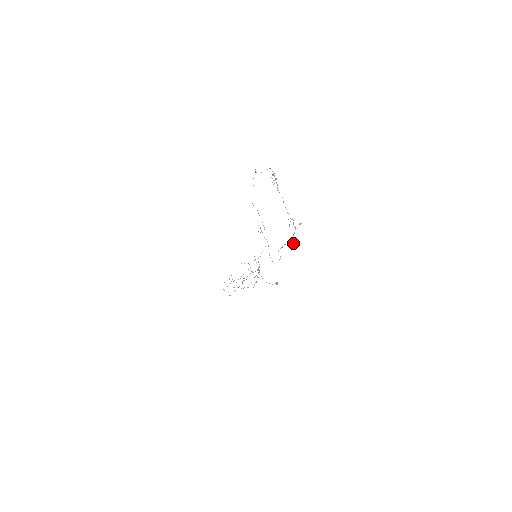
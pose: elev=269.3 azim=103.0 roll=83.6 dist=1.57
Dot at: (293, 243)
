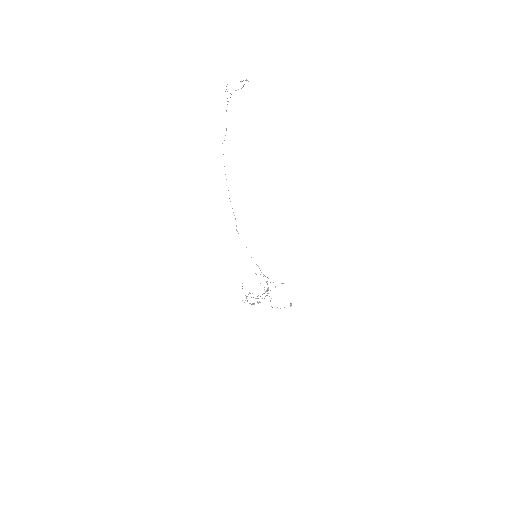
Dot at: occluded
